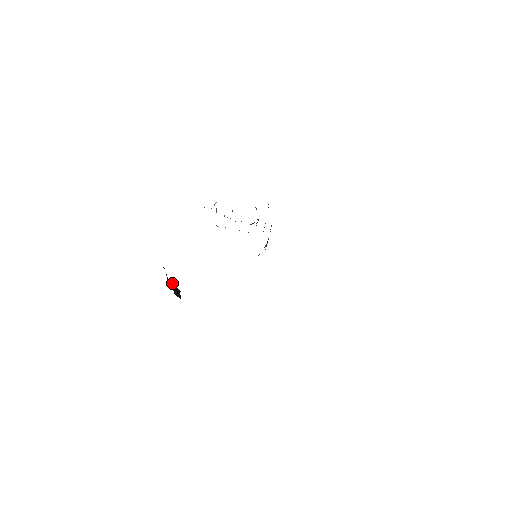
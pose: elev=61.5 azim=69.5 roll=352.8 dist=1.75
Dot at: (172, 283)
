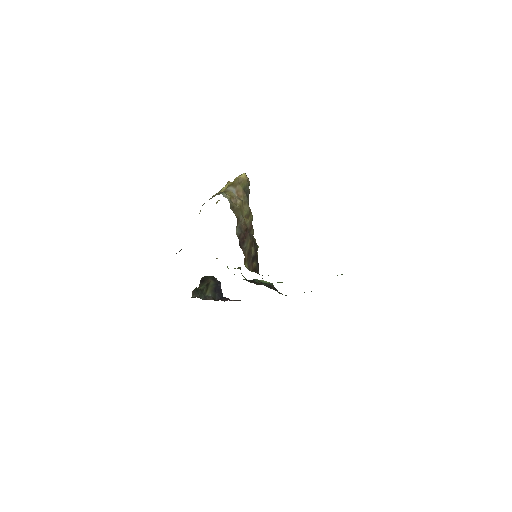
Dot at: (210, 288)
